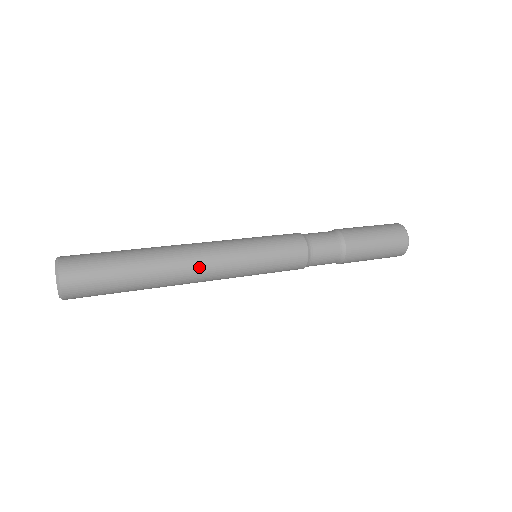
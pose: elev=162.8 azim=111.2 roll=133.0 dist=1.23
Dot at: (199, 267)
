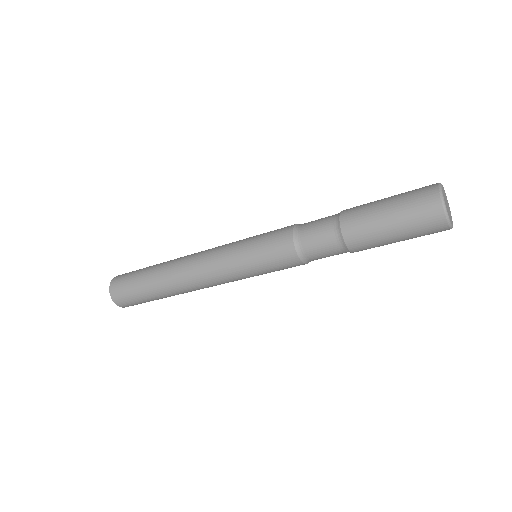
Dot at: (195, 278)
